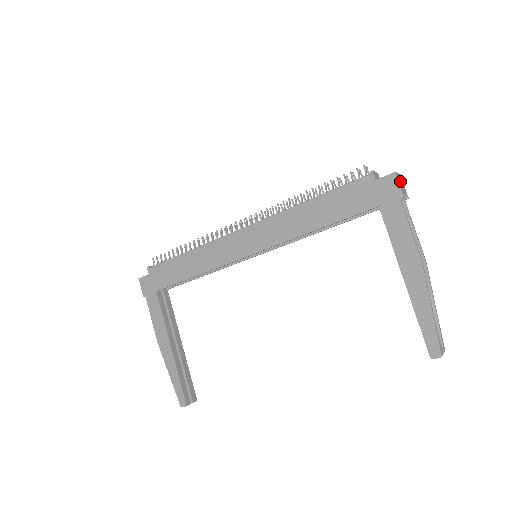
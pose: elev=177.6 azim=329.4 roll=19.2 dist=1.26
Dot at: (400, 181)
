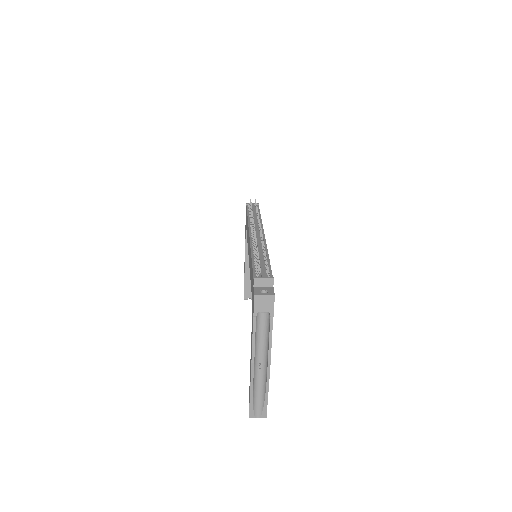
Dot at: (262, 302)
